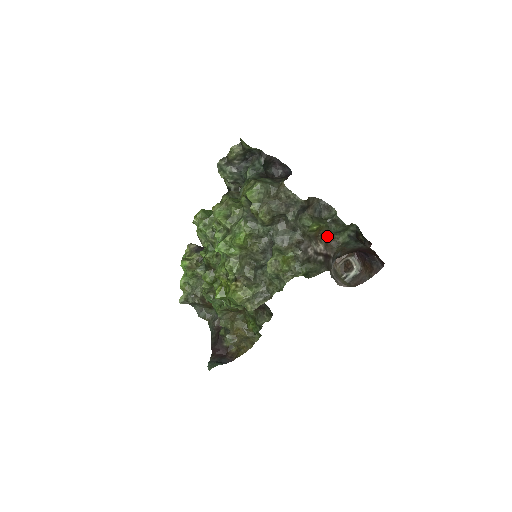
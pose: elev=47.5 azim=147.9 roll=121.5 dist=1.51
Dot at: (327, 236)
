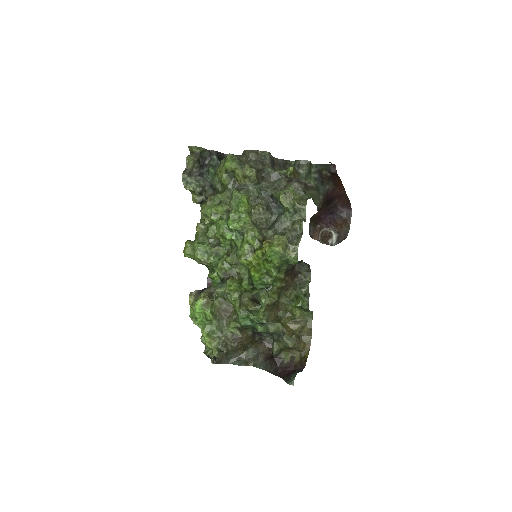
Dot at: occluded
